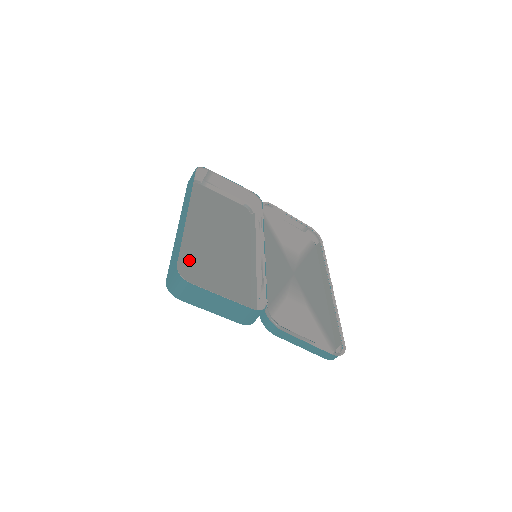
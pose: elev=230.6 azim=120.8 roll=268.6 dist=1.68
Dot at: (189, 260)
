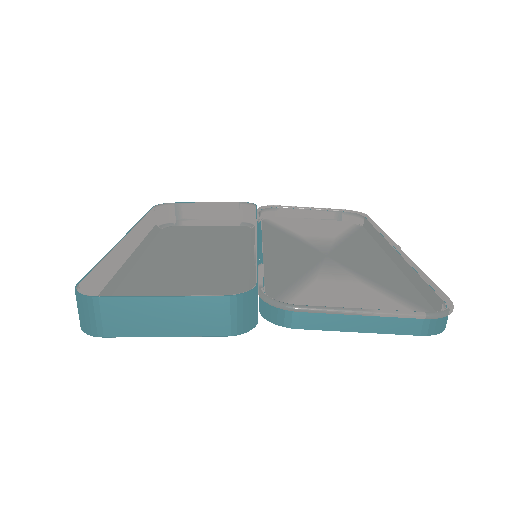
Dot at: (135, 290)
